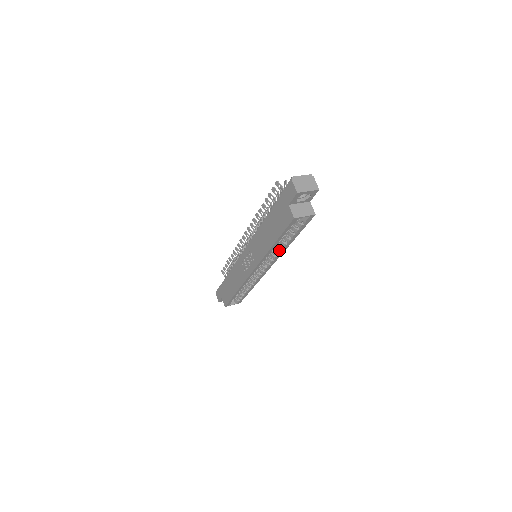
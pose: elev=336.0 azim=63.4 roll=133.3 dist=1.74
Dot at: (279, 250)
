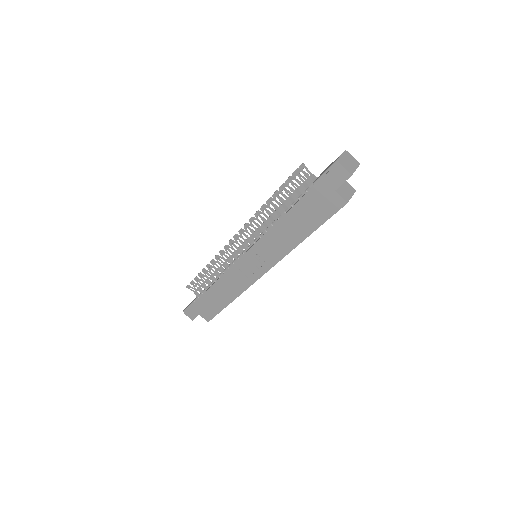
Dot at: occluded
